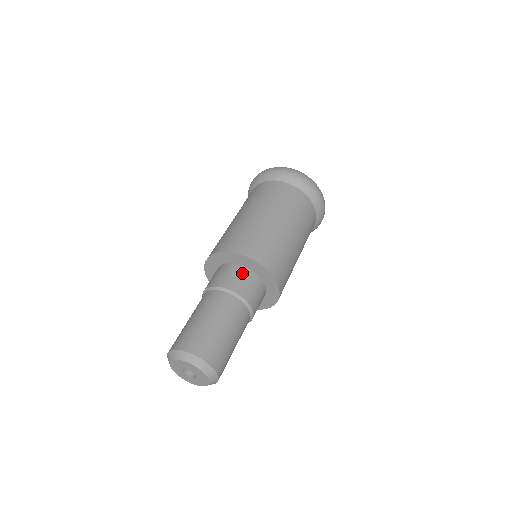
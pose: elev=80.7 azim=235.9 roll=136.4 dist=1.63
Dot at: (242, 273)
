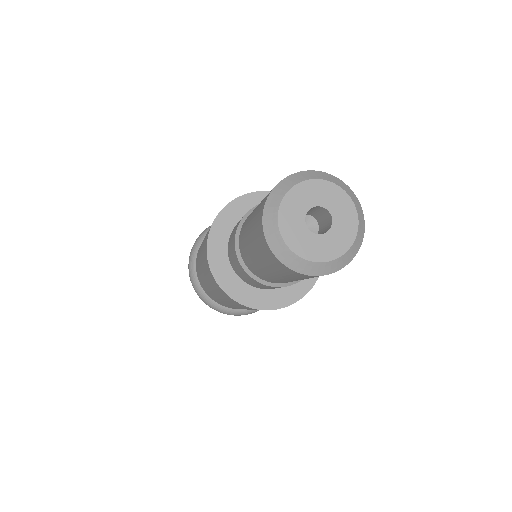
Dot at: occluded
